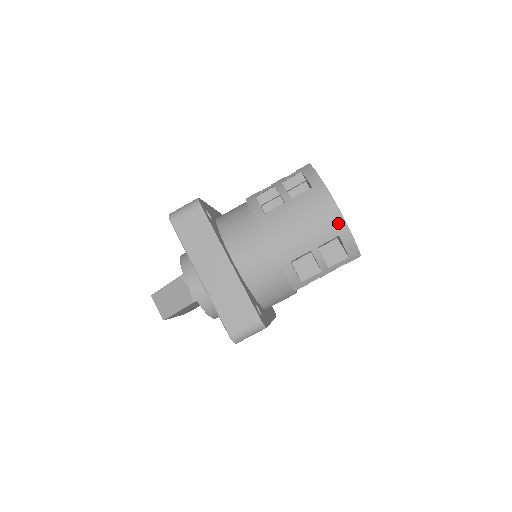
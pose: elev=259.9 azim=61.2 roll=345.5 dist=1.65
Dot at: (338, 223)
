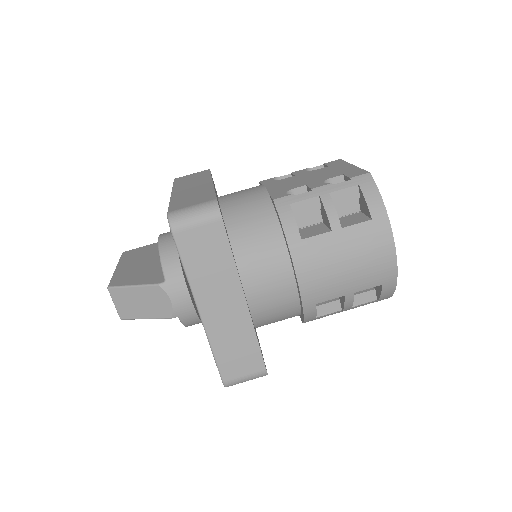
Dot at: (388, 272)
